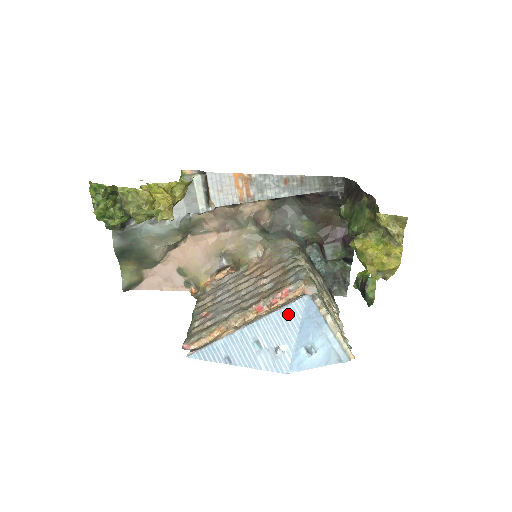
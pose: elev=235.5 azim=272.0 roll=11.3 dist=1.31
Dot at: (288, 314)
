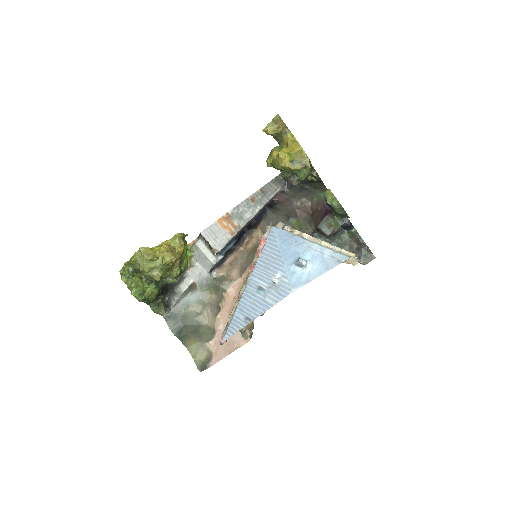
Dot at: (268, 250)
